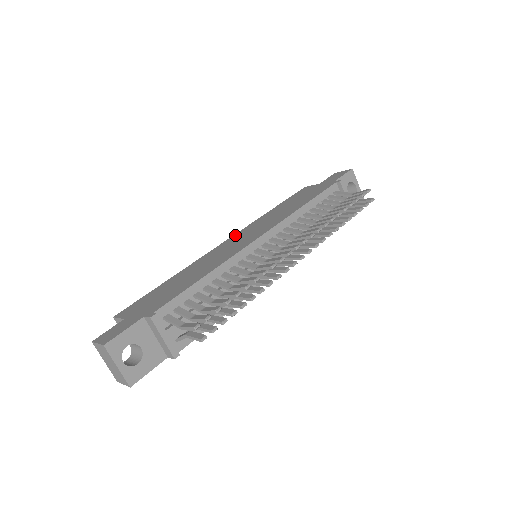
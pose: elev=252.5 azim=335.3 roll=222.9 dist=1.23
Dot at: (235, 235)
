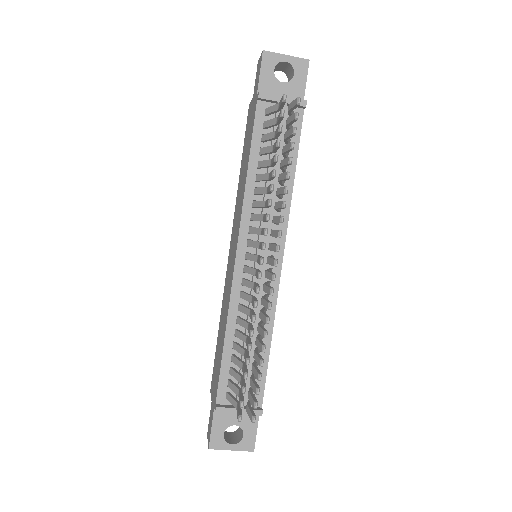
Dot at: (231, 238)
